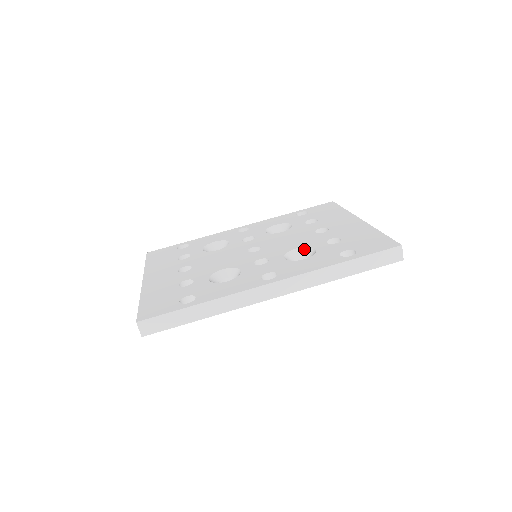
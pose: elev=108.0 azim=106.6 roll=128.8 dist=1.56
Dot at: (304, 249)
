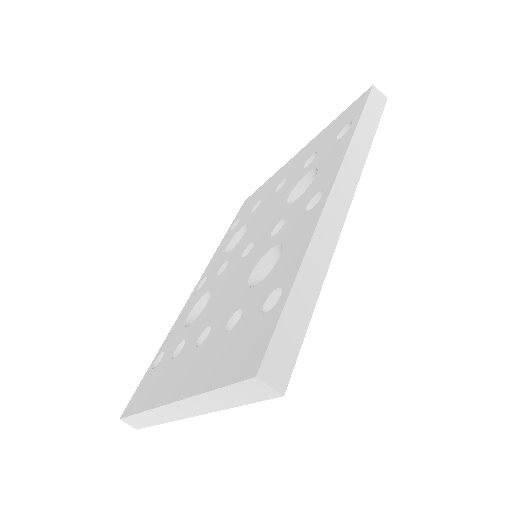
Dot at: (296, 189)
